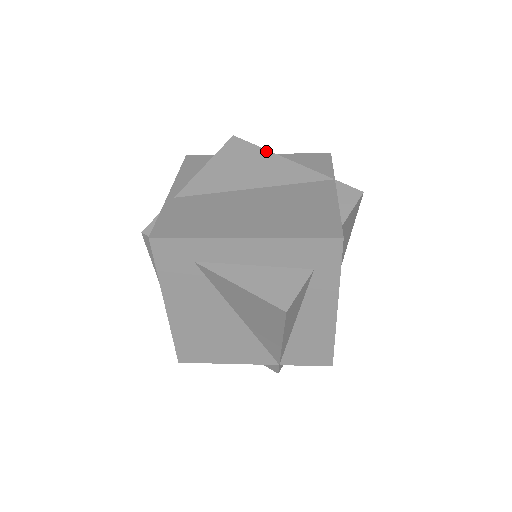
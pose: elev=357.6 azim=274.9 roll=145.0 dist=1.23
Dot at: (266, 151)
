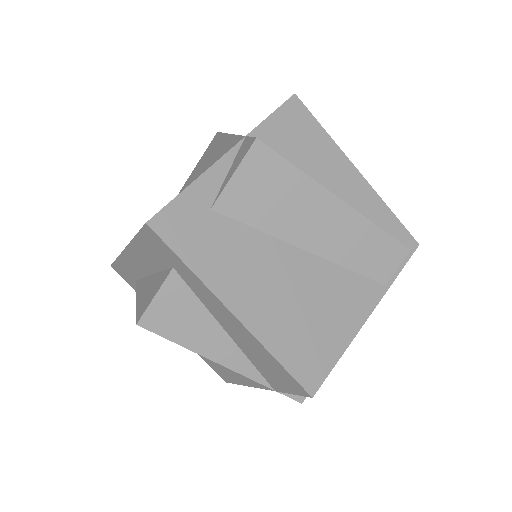
Dot at: (224, 135)
